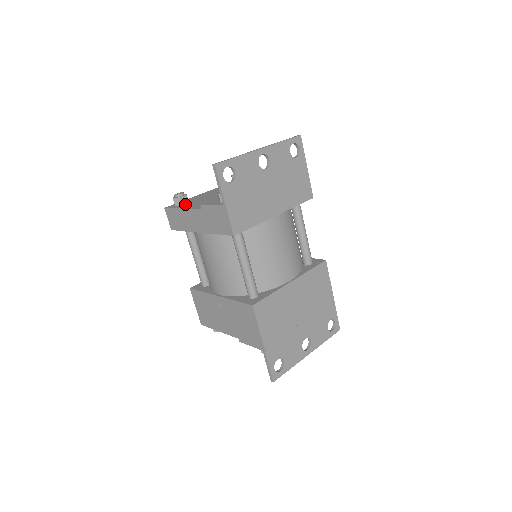
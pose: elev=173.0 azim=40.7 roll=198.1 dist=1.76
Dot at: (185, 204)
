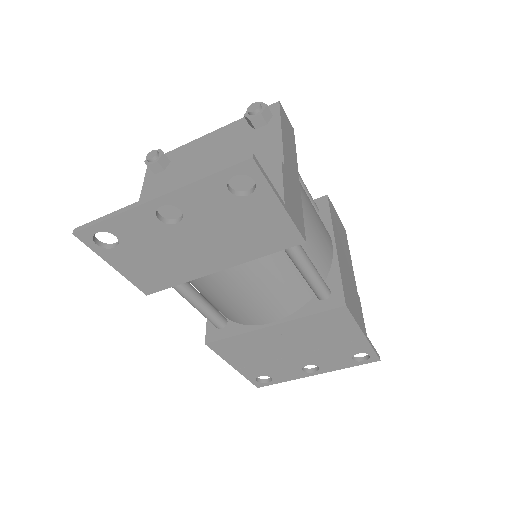
Dot at: (156, 175)
